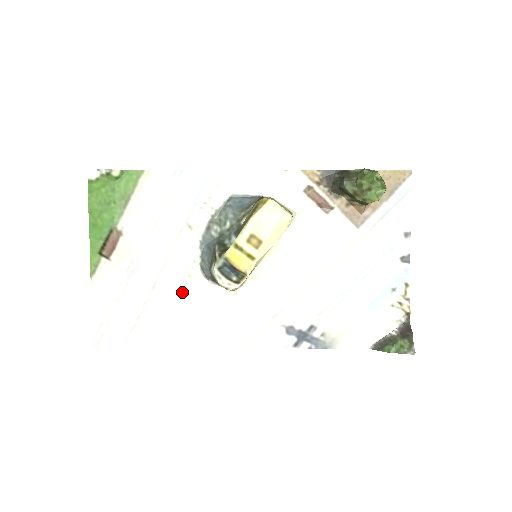
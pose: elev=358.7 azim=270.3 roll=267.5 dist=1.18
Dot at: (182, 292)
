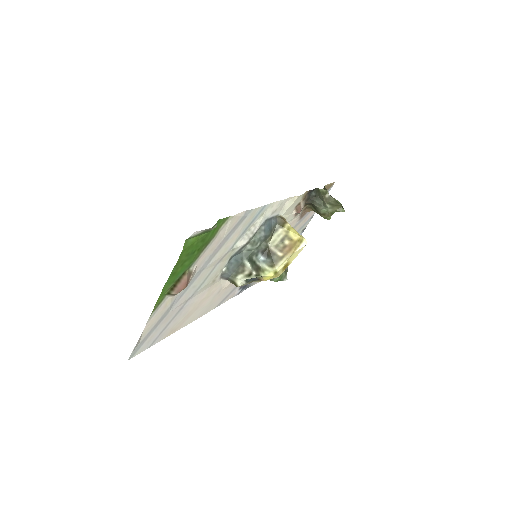
Dot at: (204, 293)
